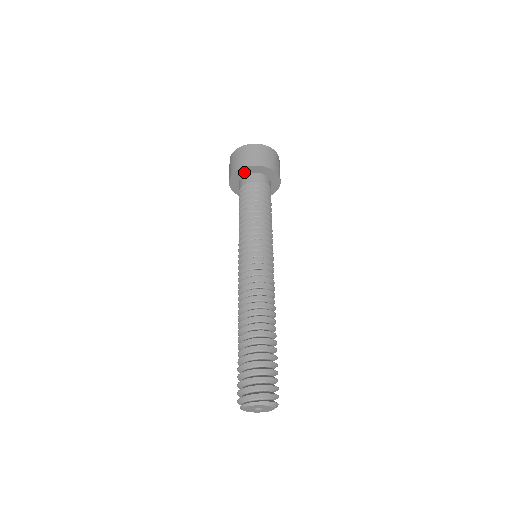
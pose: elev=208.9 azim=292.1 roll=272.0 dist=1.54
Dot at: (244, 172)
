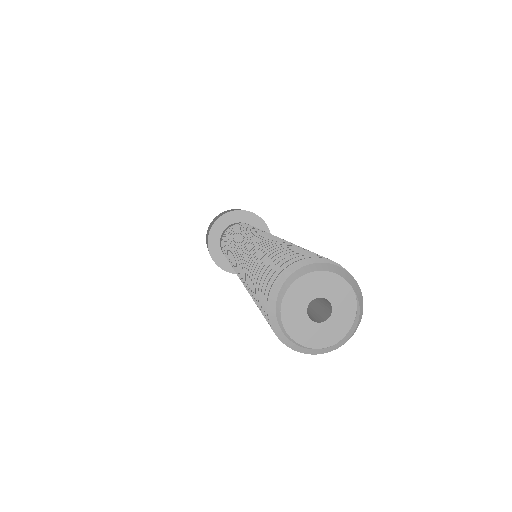
Dot at: (225, 223)
